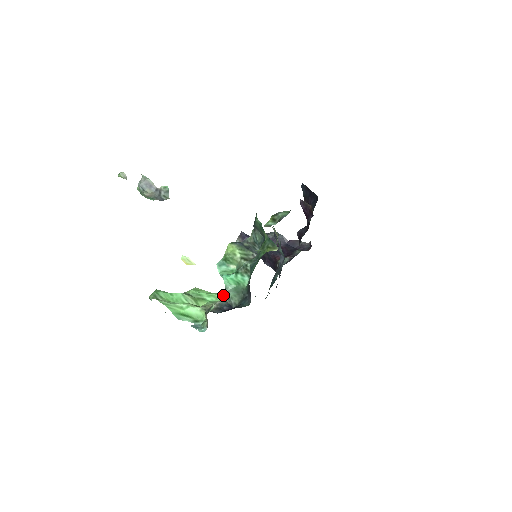
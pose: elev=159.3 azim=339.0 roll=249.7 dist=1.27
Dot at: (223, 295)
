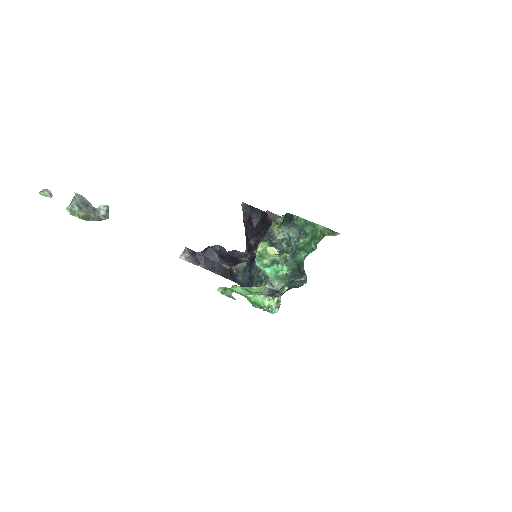
Dot at: (259, 287)
